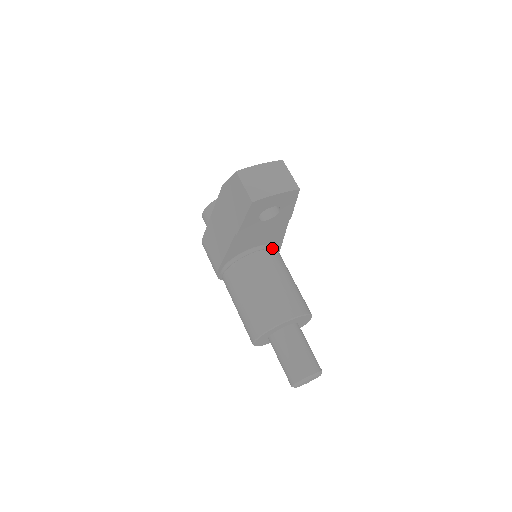
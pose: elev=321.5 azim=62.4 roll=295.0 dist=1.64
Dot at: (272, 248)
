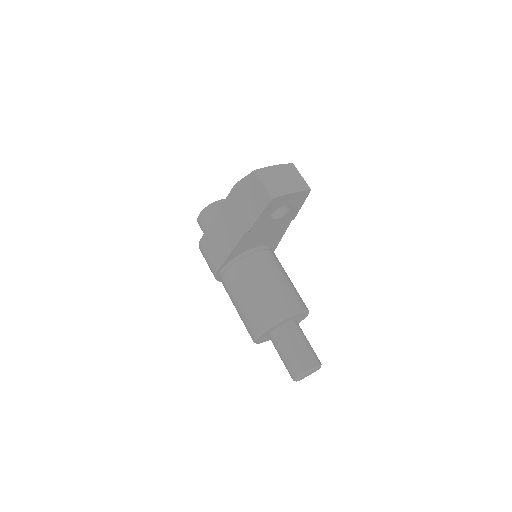
Dot at: (269, 249)
